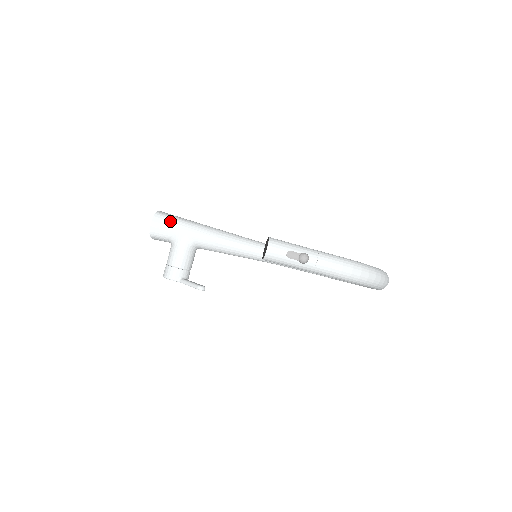
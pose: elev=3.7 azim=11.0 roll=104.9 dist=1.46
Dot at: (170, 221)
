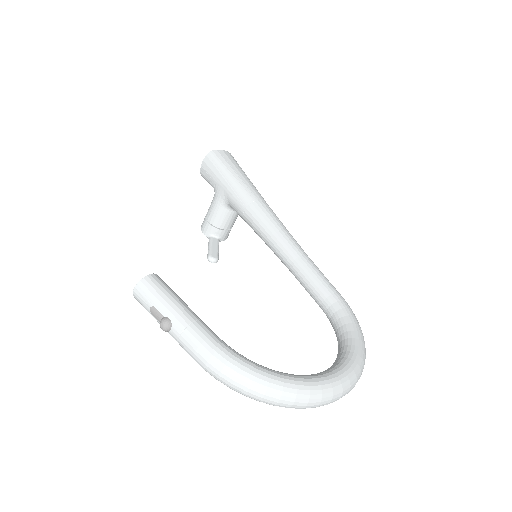
Dot at: (216, 168)
